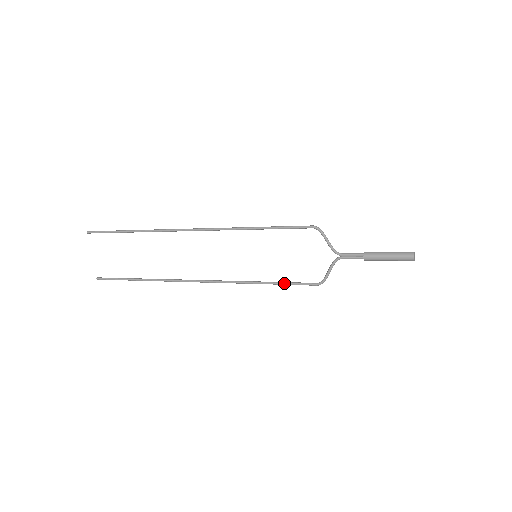
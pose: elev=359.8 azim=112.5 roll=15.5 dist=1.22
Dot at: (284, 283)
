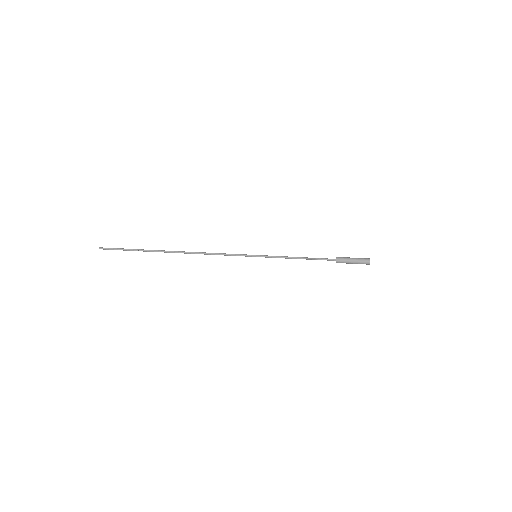
Dot at: occluded
